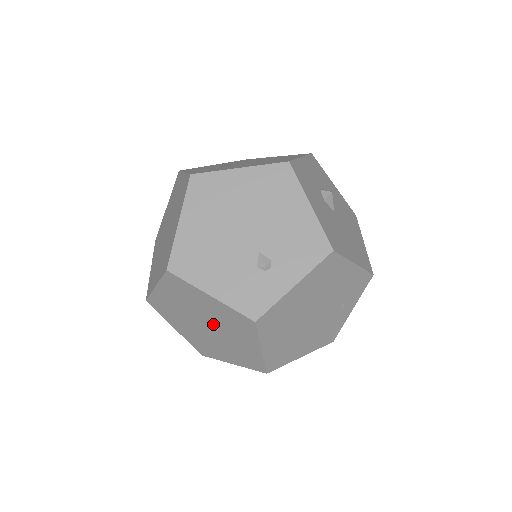
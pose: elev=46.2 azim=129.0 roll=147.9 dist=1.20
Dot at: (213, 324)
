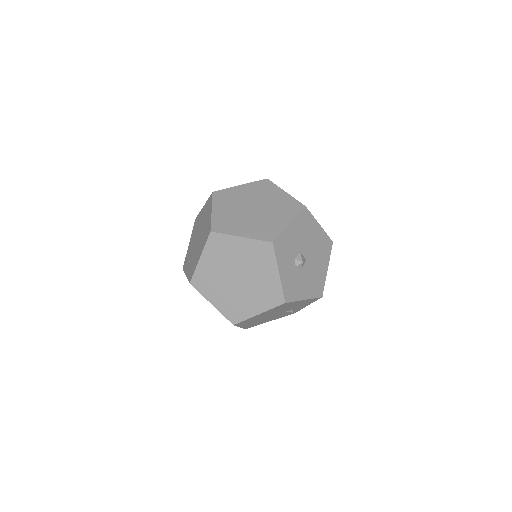
Dot at: occluded
